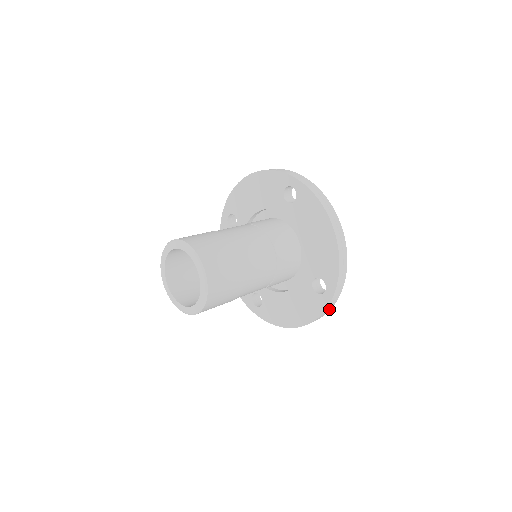
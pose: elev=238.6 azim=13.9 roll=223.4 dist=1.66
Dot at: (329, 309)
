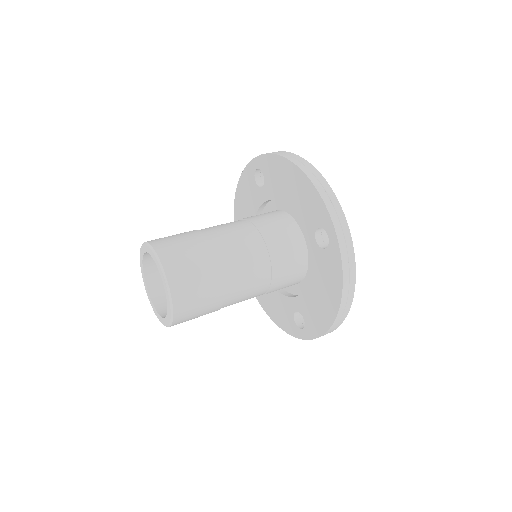
Dot at: occluded
